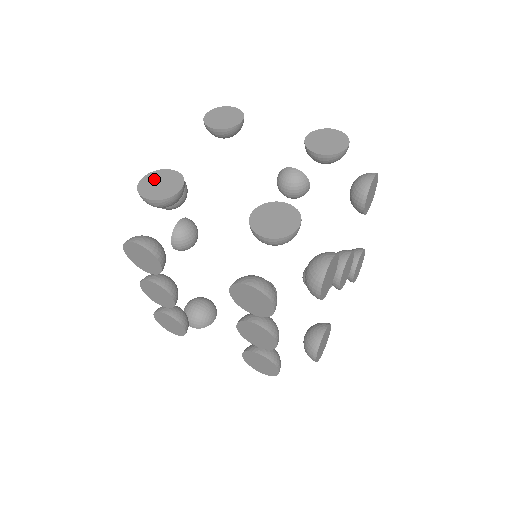
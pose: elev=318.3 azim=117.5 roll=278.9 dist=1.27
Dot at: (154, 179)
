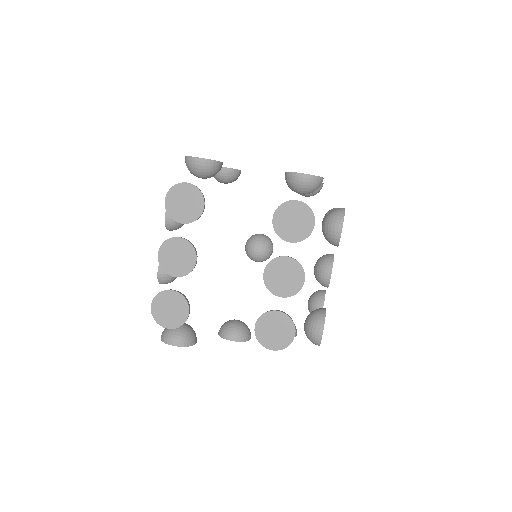
Dot at: occluded
